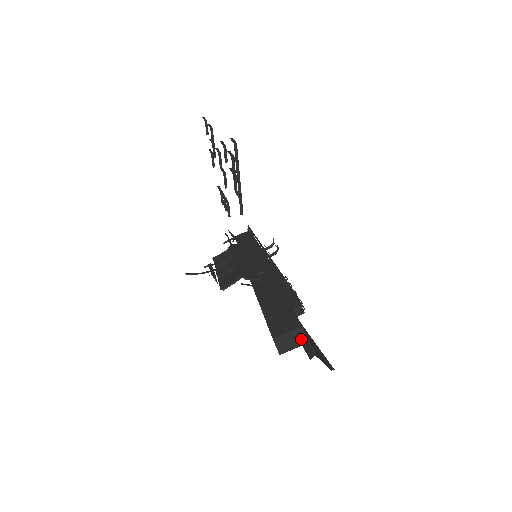
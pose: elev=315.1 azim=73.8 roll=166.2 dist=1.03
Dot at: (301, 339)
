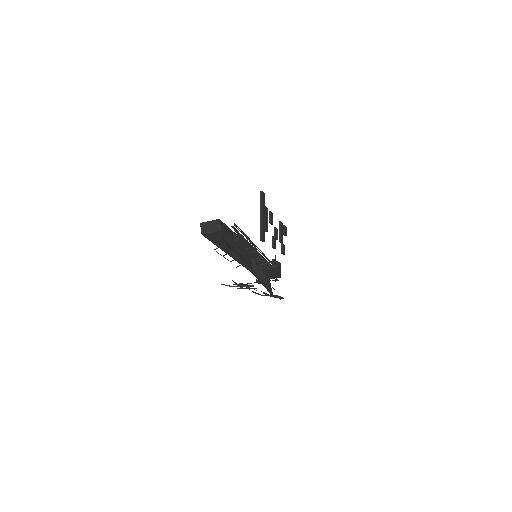
Dot at: (217, 227)
